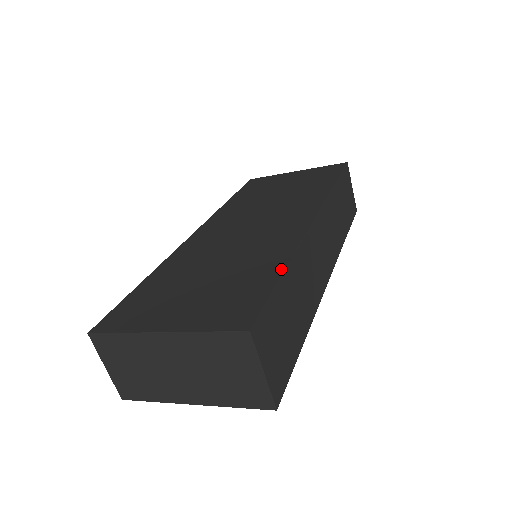
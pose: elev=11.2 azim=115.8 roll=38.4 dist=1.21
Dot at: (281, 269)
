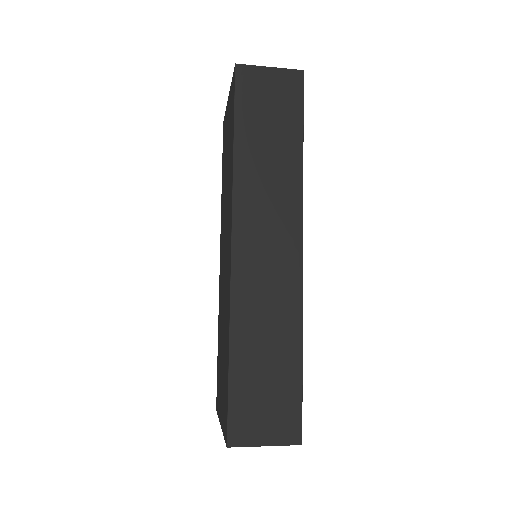
Dot at: (228, 356)
